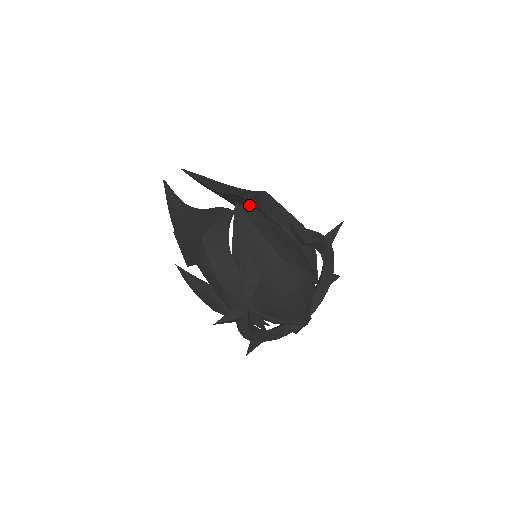
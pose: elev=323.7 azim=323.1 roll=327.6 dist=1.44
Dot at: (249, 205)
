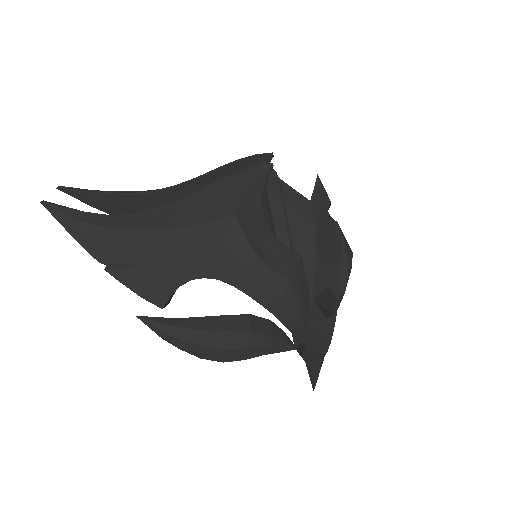
Dot at: occluded
